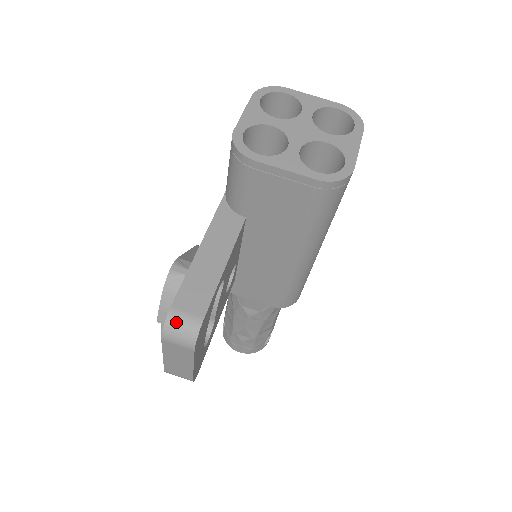
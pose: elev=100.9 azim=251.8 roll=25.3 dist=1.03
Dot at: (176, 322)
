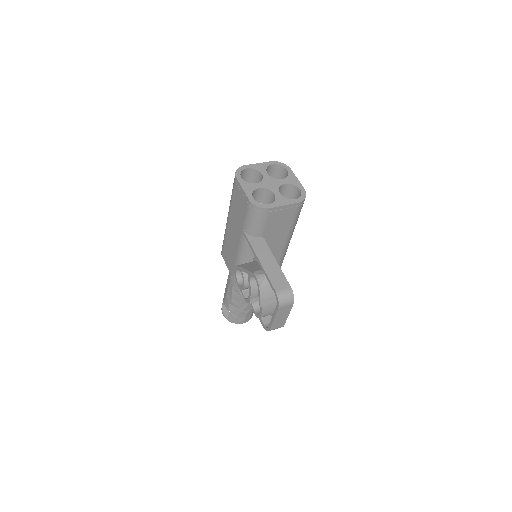
Dot at: (282, 296)
